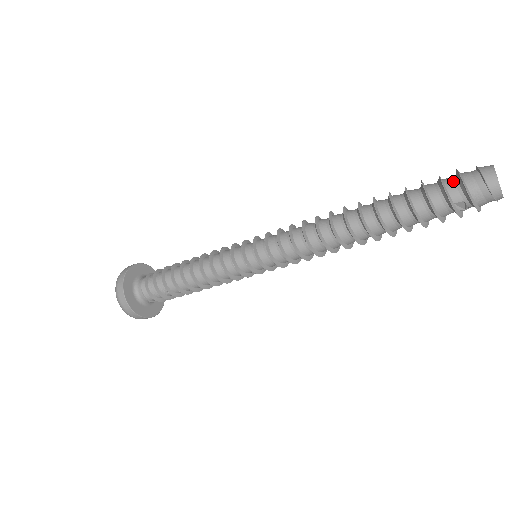
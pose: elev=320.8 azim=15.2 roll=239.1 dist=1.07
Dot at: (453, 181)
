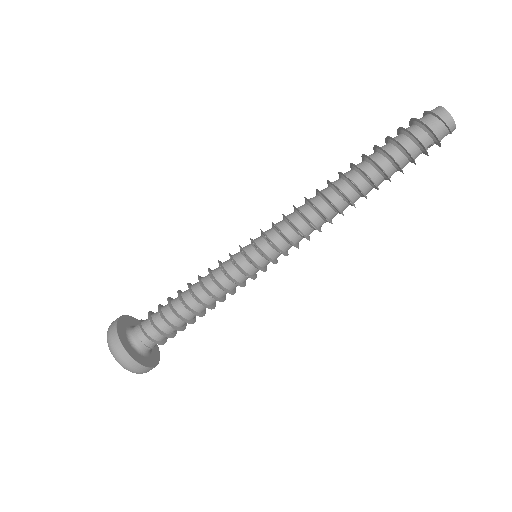
Dot at: (419, 130)
